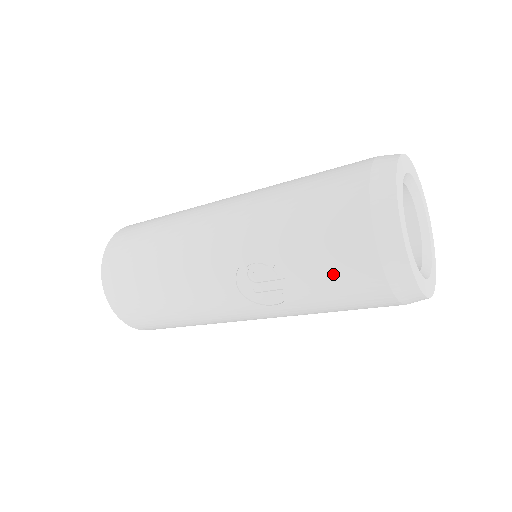
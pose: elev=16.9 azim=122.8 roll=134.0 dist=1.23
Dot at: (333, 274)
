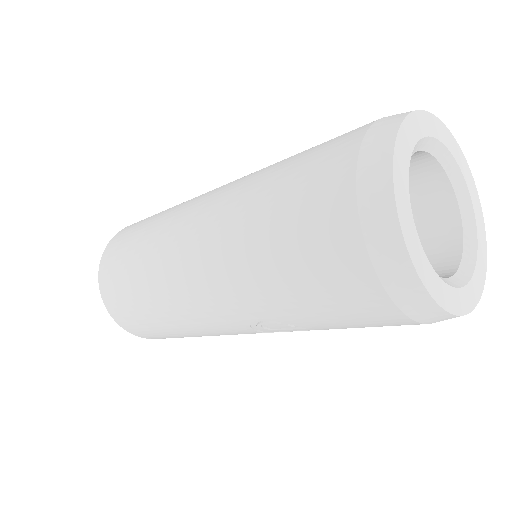
Dot at: (360, 326)
